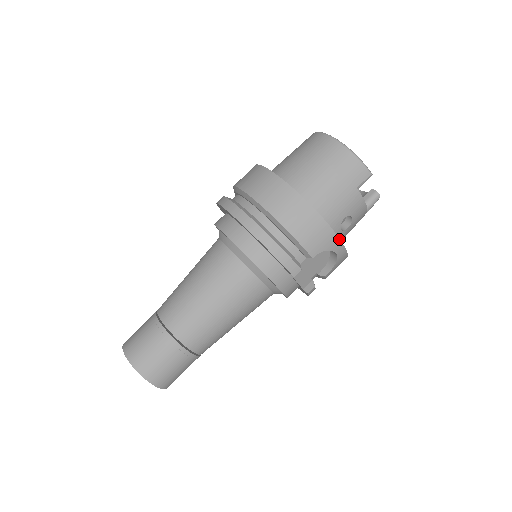
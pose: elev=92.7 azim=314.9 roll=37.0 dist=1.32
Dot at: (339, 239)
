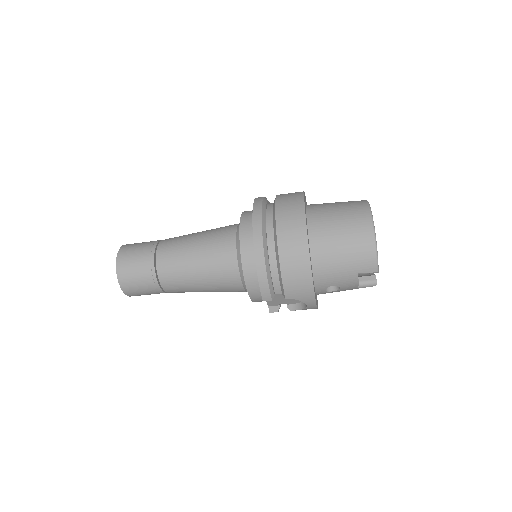
Dot at: (315, 300)
